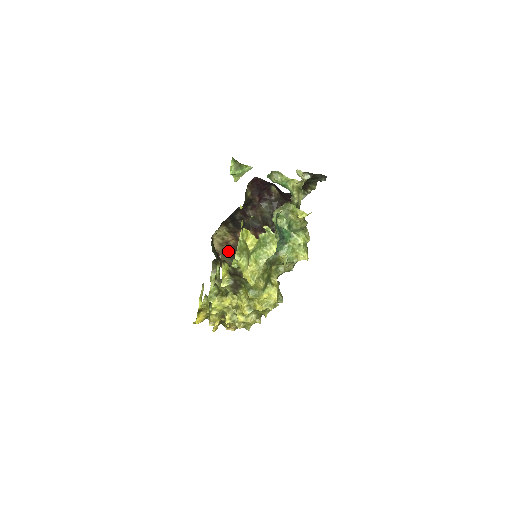
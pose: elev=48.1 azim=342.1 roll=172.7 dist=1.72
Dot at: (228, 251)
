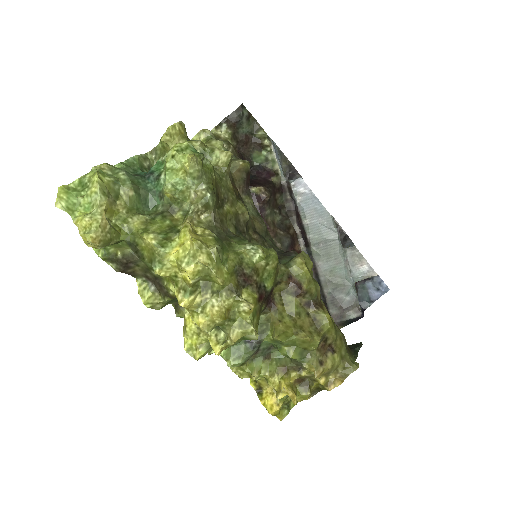
Dot at: occluded
